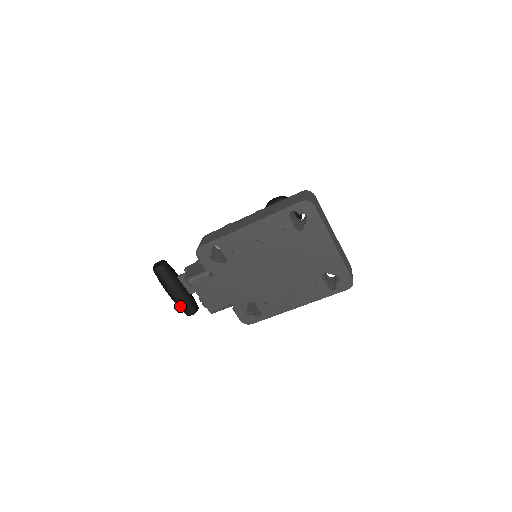
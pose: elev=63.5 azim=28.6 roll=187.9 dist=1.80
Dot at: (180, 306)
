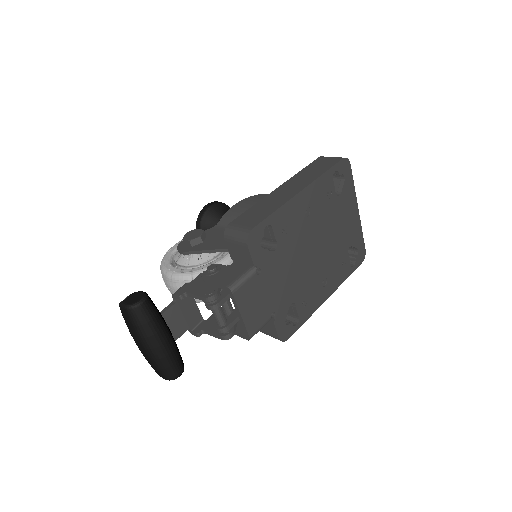
Dot at: (169, 363)
